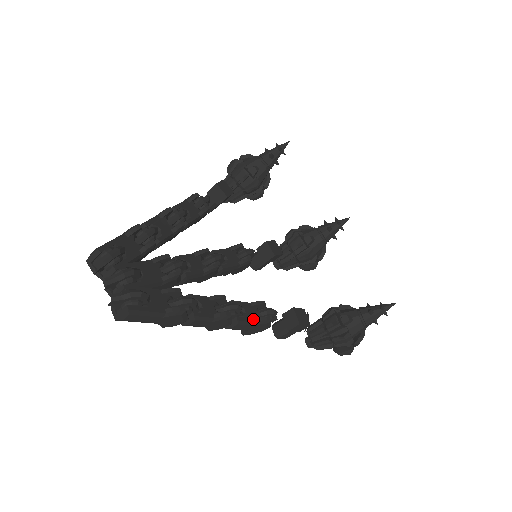
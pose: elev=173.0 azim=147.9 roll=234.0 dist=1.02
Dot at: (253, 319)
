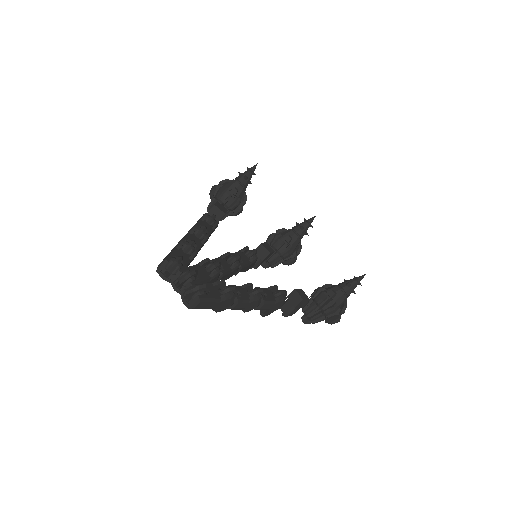
Dot at: (273, 299)
